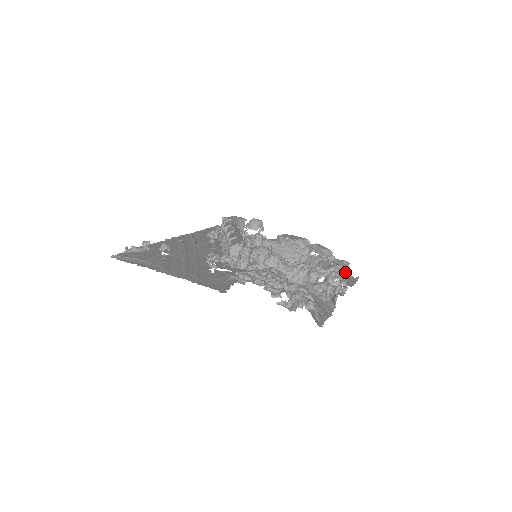
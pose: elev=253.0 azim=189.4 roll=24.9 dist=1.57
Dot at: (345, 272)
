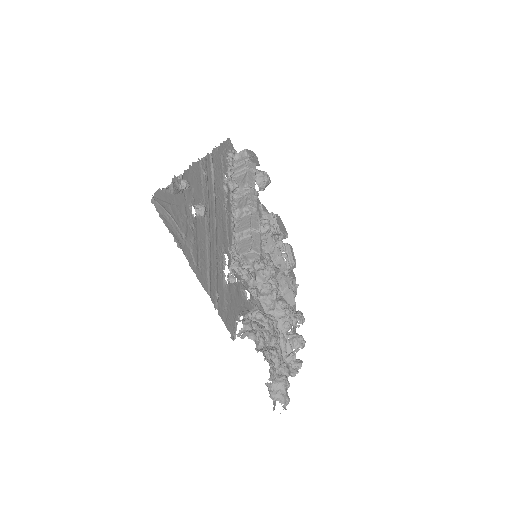
Dot at: occluded
